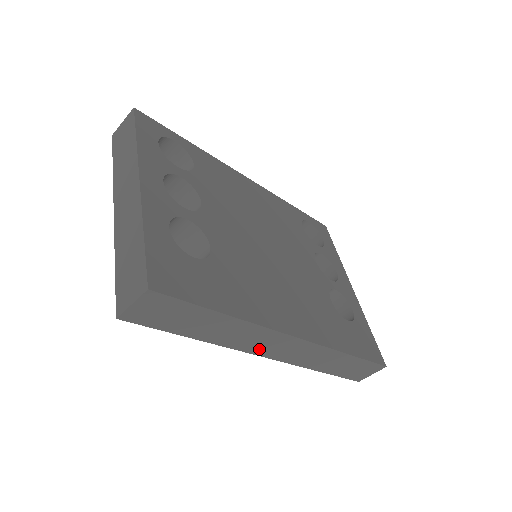
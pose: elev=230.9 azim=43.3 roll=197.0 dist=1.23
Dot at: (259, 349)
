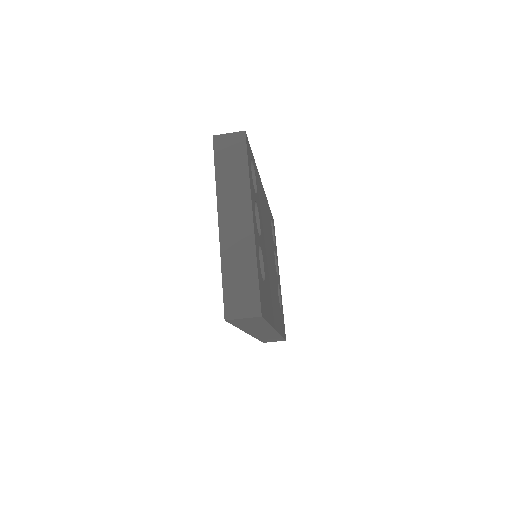
Dot at: (253, 332)
